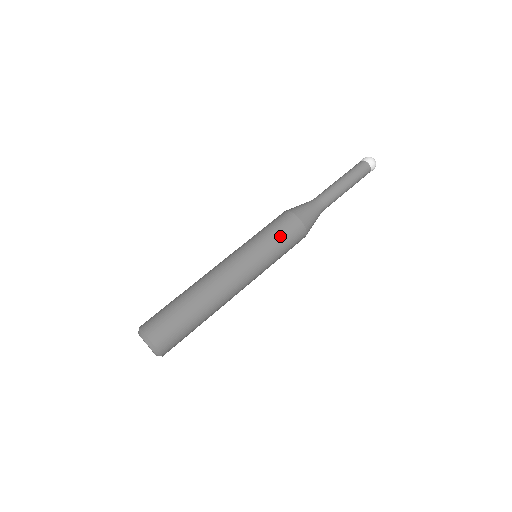
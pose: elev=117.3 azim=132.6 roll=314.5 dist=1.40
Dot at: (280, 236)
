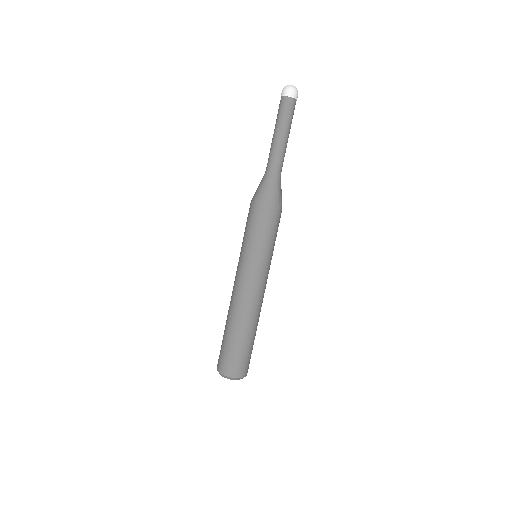
Dot at: (275, 235)
